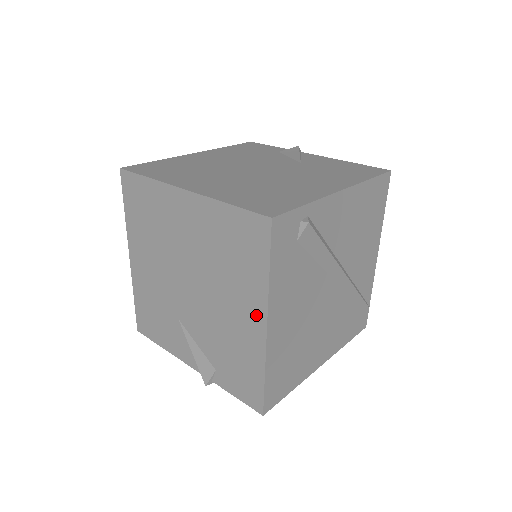
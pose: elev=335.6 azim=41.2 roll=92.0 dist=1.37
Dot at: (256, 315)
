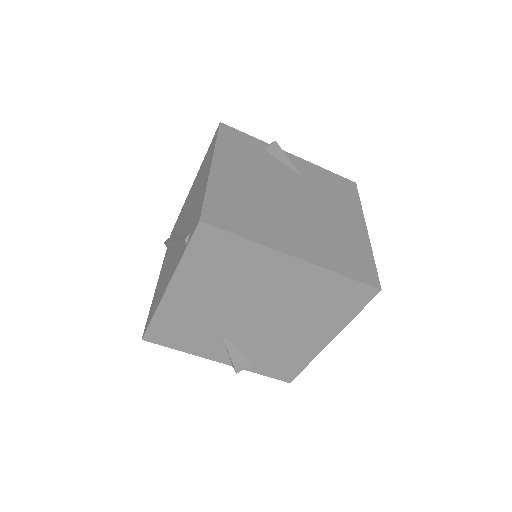
Dot at: (325, 336)
